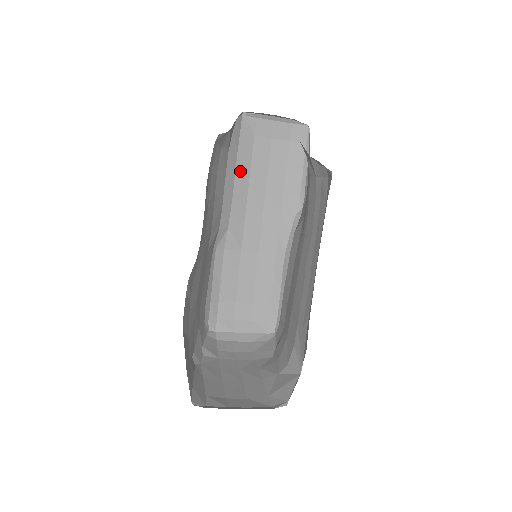
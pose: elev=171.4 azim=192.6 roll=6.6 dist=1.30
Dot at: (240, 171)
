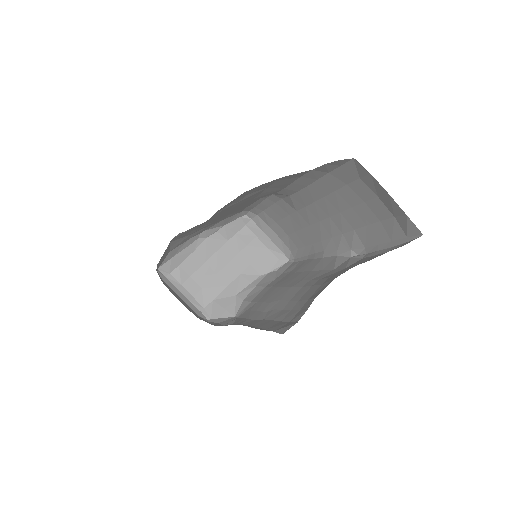
Dot at: (324, 183)
